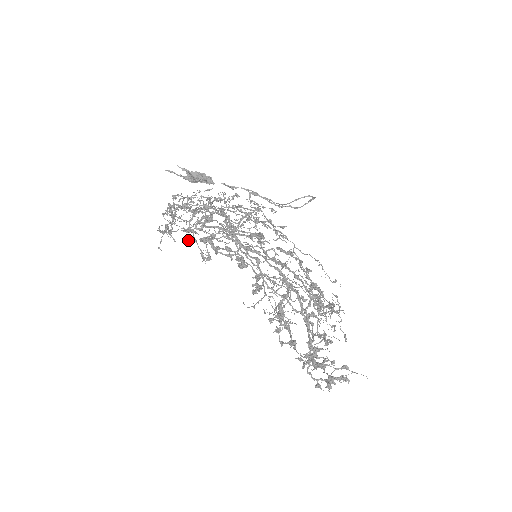
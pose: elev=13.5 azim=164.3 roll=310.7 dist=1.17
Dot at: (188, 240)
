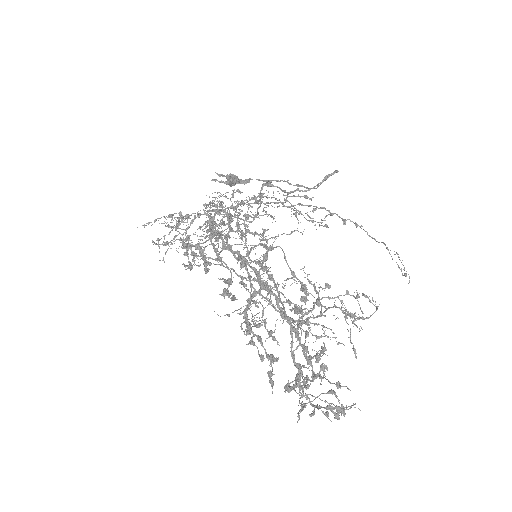
Dot at: occluded
